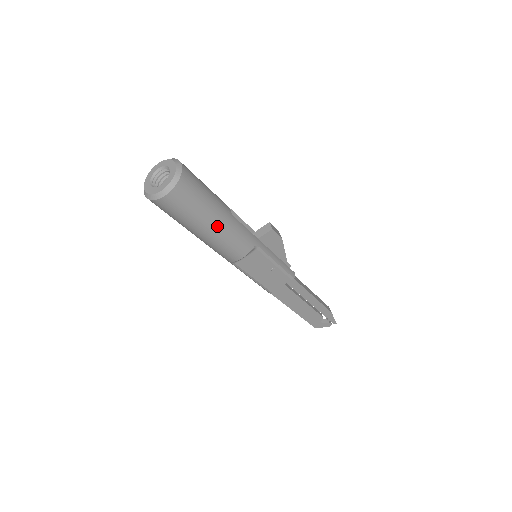
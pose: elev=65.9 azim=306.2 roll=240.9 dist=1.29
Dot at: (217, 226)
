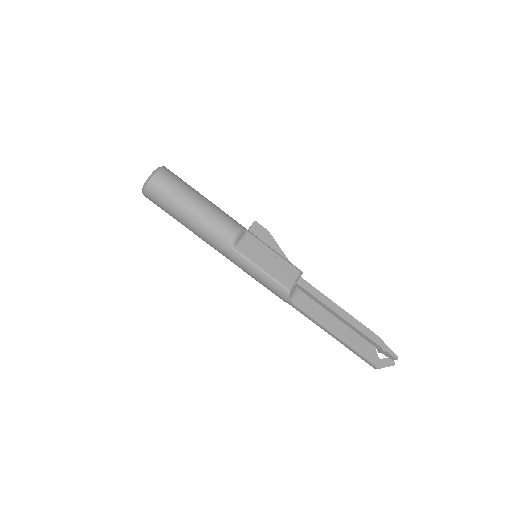
Dot at: (204, 202)
